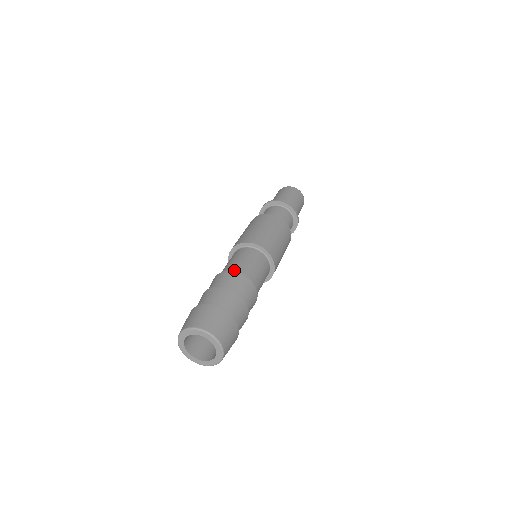
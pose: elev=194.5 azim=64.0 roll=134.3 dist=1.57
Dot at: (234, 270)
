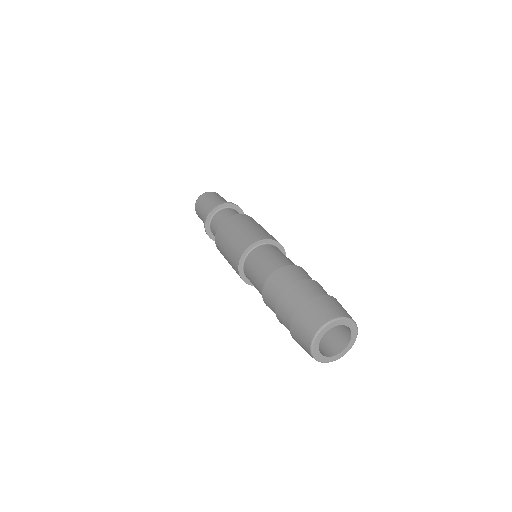
Dot at: occluded
